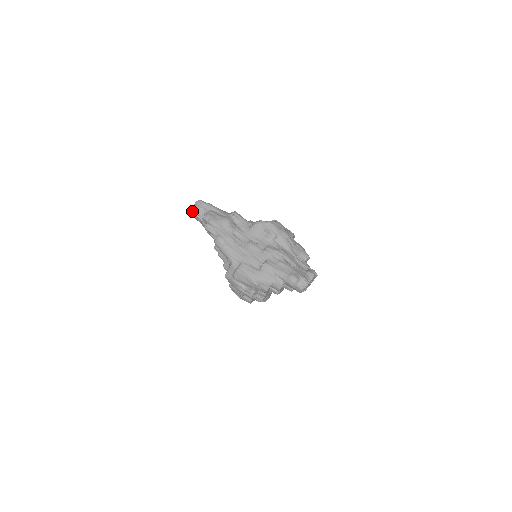
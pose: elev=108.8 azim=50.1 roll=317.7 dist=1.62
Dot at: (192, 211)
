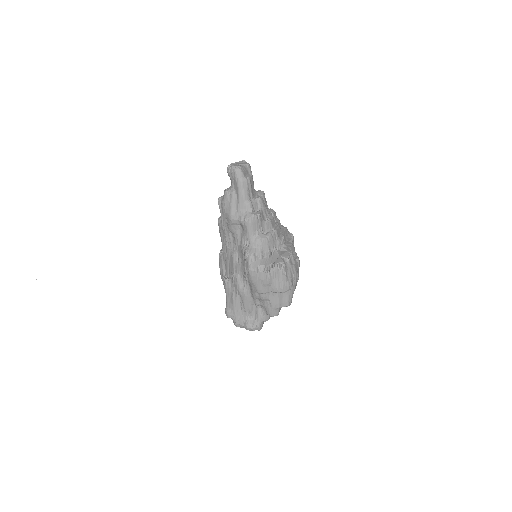
Dot at: occluded
